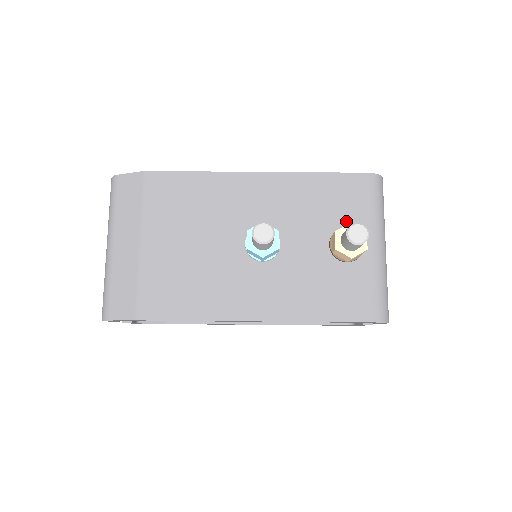
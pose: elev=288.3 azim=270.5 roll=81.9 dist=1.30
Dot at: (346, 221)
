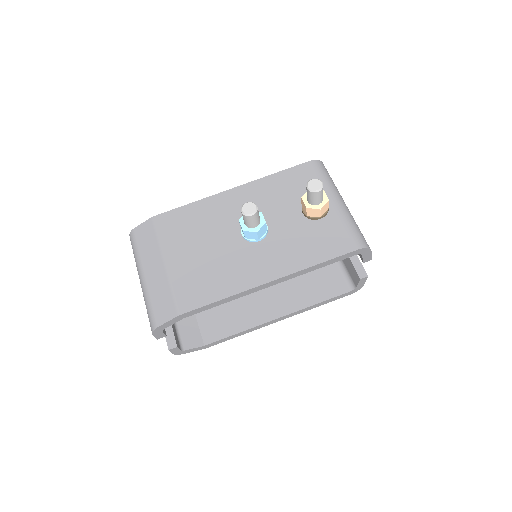
Dot at: occluded
